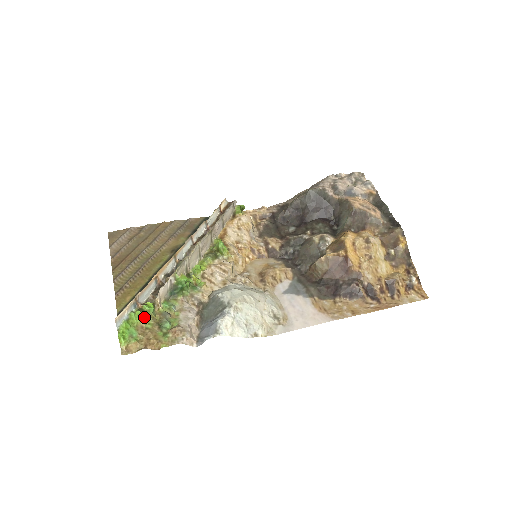
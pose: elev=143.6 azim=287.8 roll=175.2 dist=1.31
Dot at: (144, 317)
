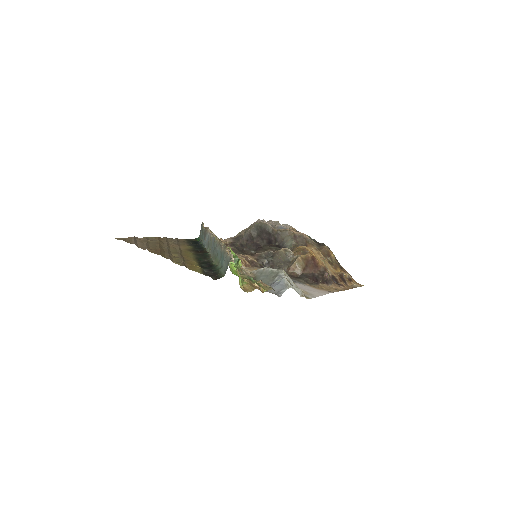
Dot at: occluded
